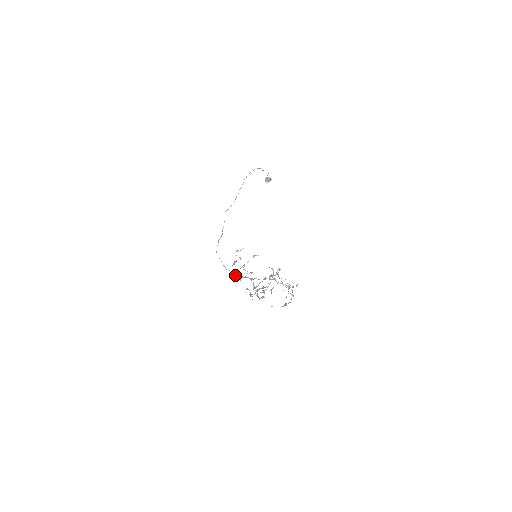
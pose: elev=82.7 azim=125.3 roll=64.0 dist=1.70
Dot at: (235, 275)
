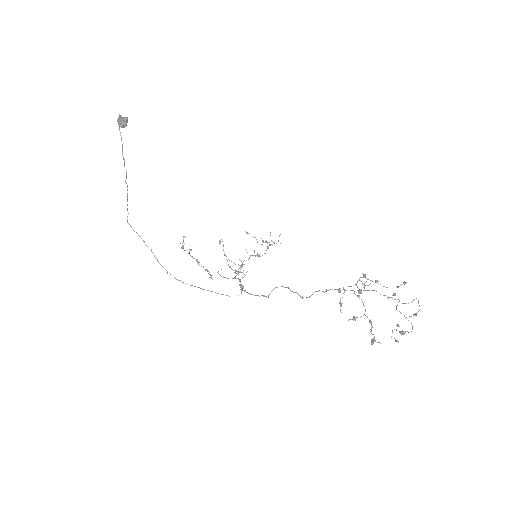
Dot at: occluded
